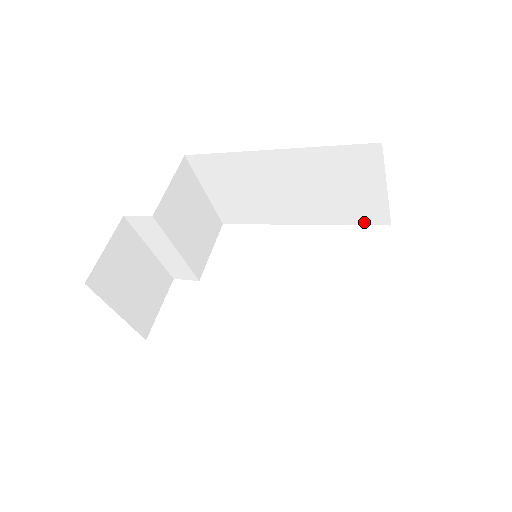
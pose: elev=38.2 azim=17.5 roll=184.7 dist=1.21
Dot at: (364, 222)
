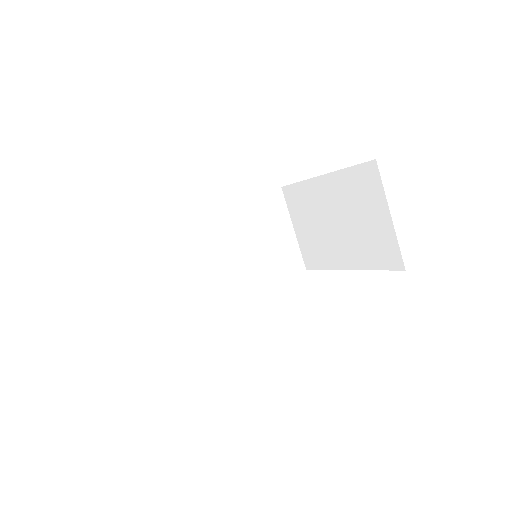
Dot at: (288, 273)
